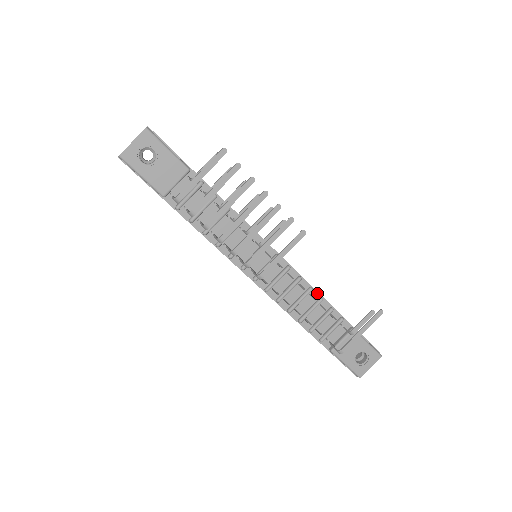
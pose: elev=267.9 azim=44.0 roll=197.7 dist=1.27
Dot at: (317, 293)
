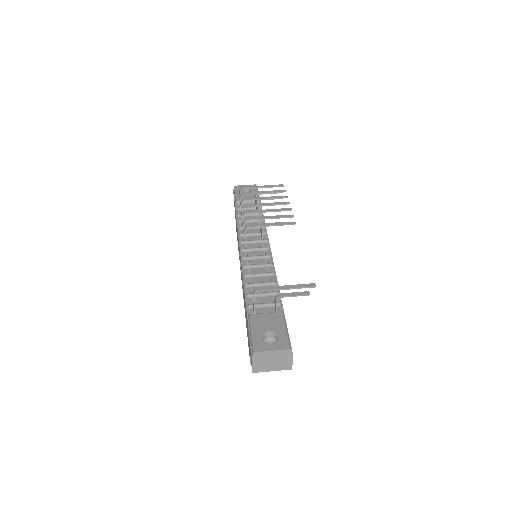
Dot at: (276, 280)
